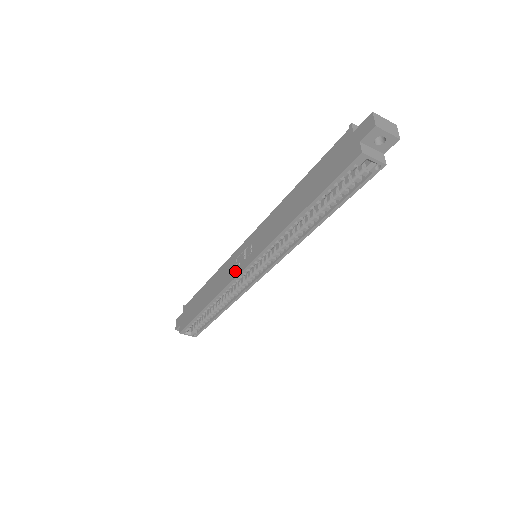
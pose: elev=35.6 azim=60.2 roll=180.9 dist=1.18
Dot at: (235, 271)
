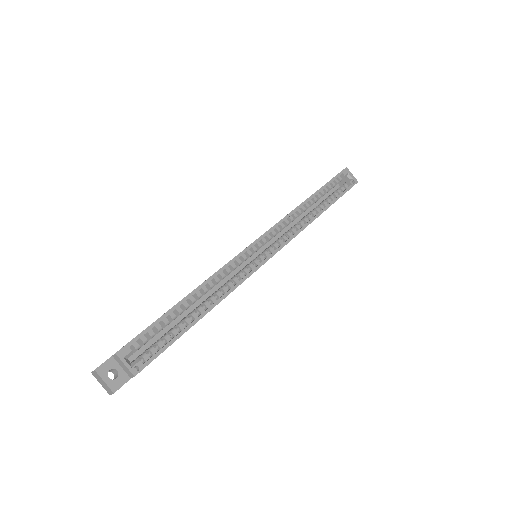
Dot at: occluded
